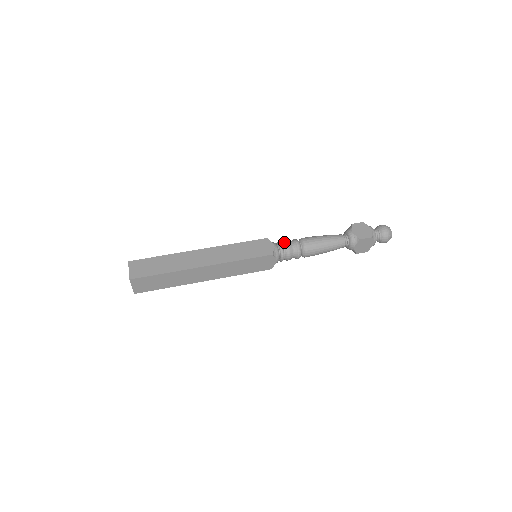
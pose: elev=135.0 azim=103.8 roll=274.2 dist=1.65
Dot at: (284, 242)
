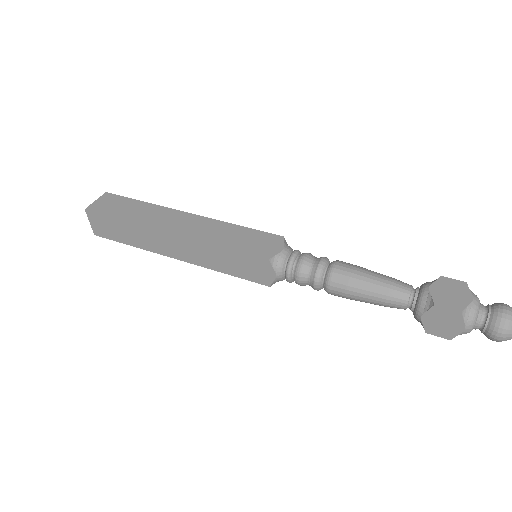
Dot at: occluded
